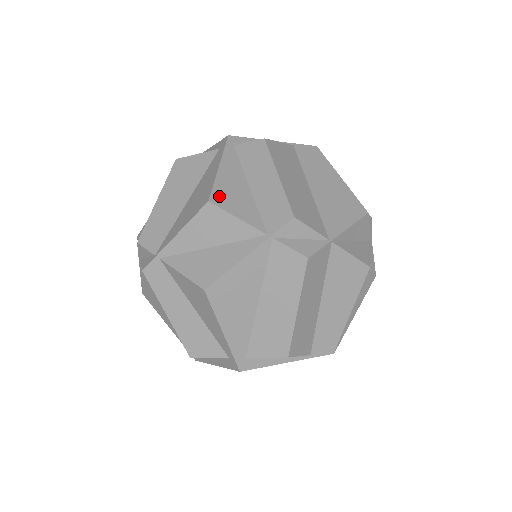
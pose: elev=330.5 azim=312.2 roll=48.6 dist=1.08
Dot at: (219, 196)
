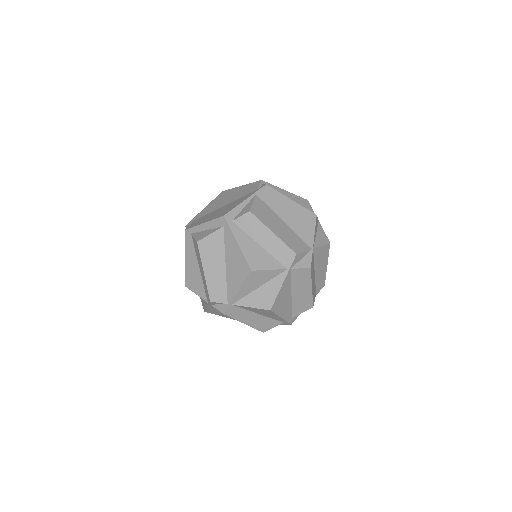
Dot at: (253, 263)
